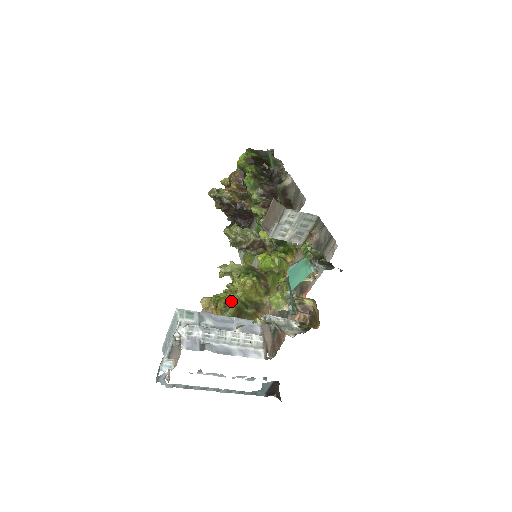
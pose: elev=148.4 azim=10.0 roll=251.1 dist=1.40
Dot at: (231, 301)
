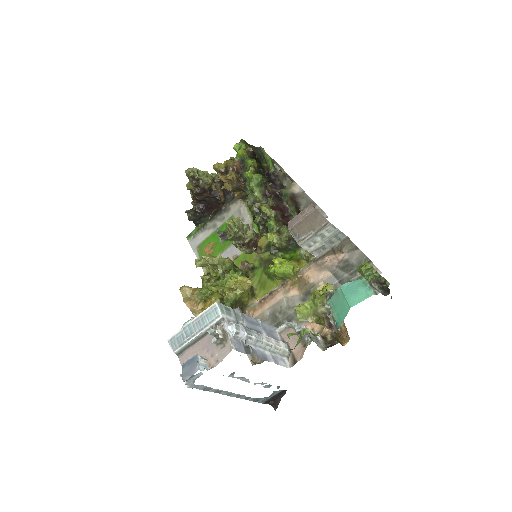
Dot at: (227, 298)
